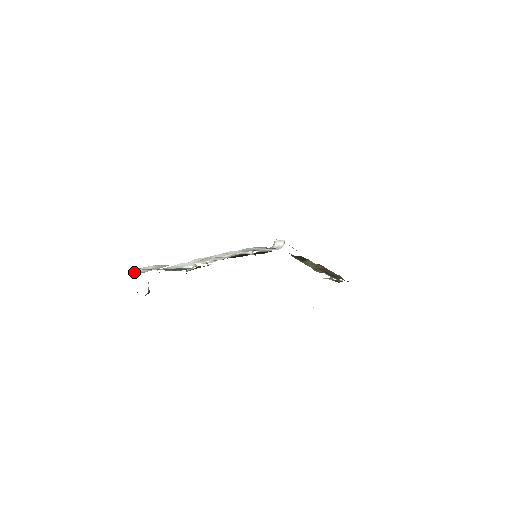
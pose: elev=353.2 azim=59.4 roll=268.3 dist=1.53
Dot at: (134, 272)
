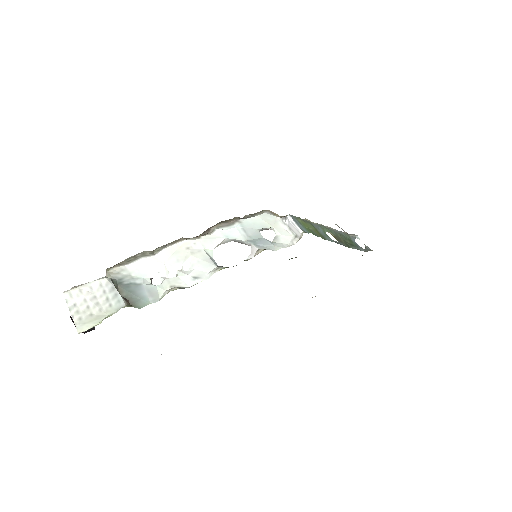
Dot at: (70, 303)
